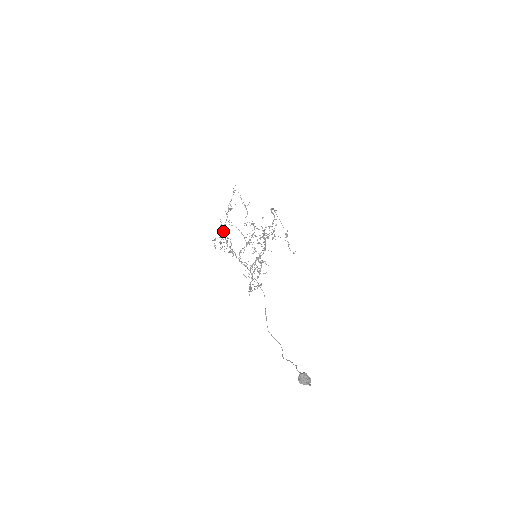
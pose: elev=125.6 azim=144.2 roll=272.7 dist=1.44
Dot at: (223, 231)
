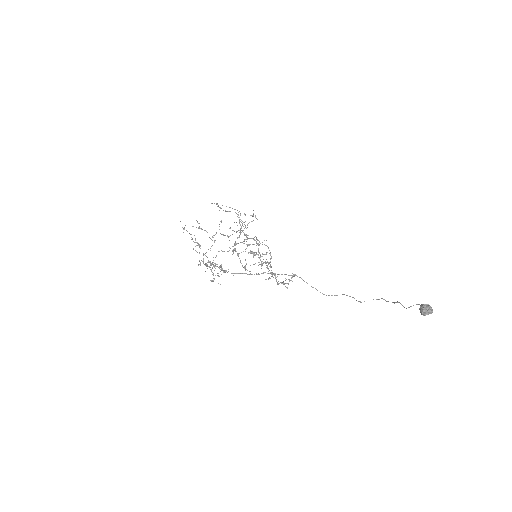
Dot at: (200, 263)
